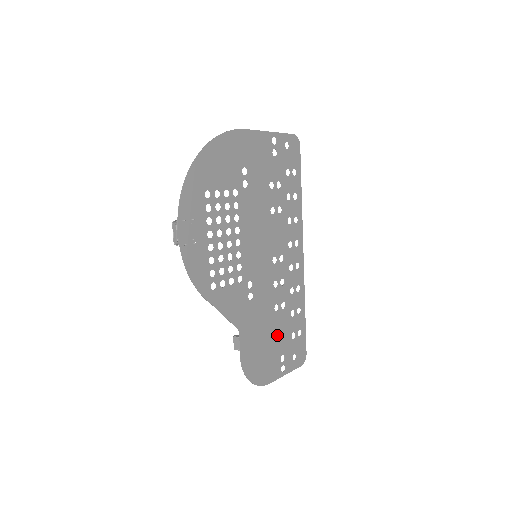
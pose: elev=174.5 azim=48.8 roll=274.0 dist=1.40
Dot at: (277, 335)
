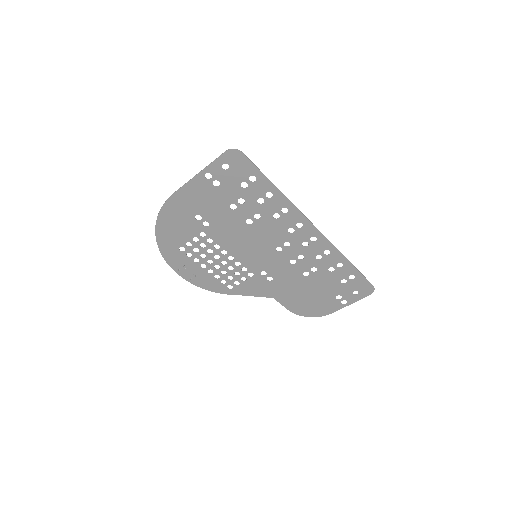
Dot at: (320, 287)
